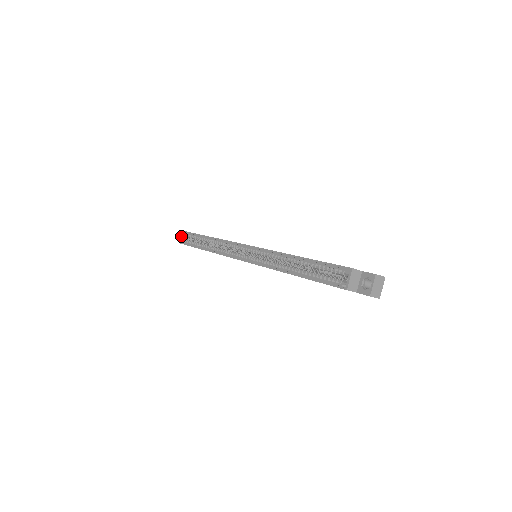
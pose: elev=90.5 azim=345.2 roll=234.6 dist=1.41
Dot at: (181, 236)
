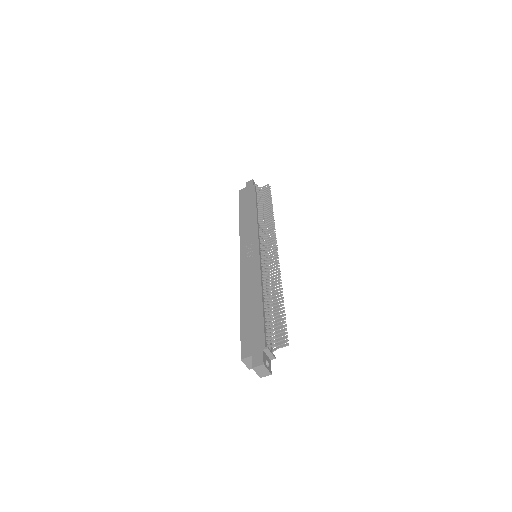
Dot at: occluded
